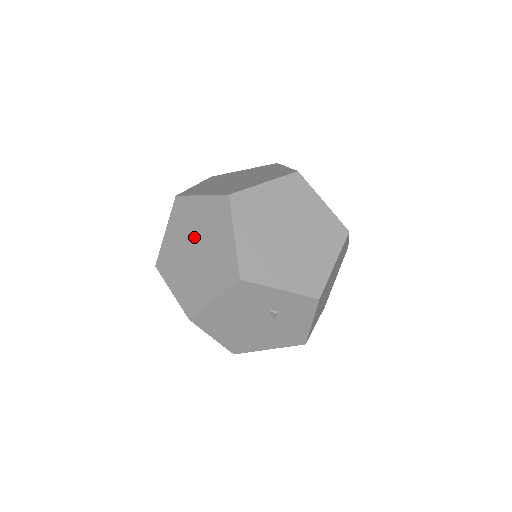
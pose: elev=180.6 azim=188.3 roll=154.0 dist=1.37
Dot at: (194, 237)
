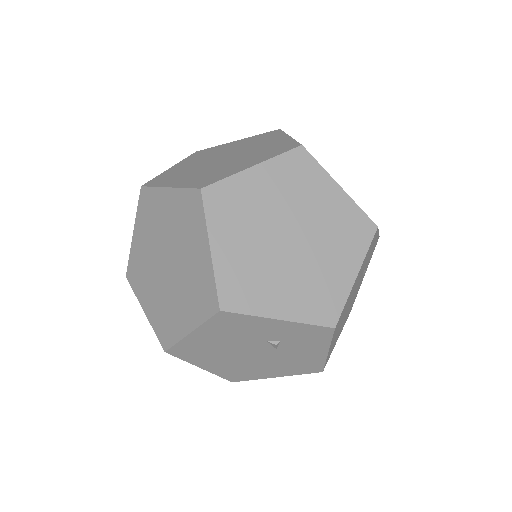
Dot at: (164, 244)
